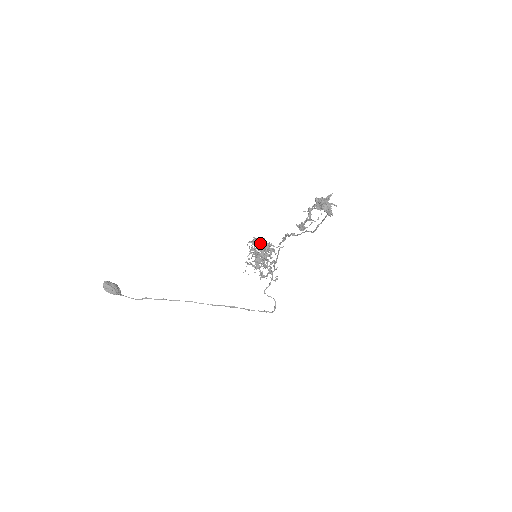
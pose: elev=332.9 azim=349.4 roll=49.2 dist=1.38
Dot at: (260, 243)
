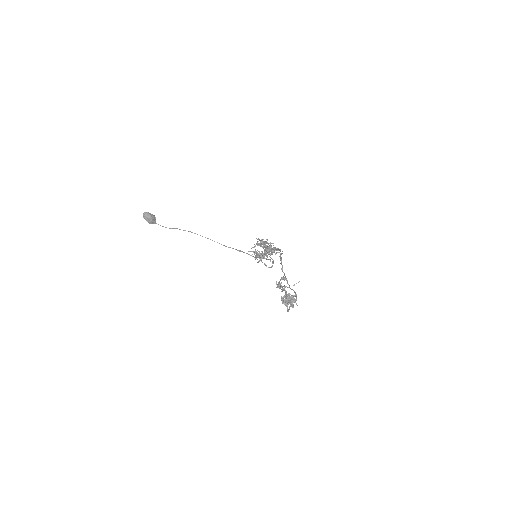
Dot at: (264, 246)
